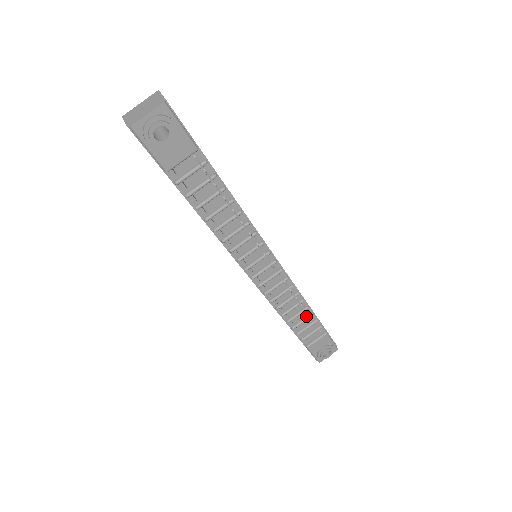
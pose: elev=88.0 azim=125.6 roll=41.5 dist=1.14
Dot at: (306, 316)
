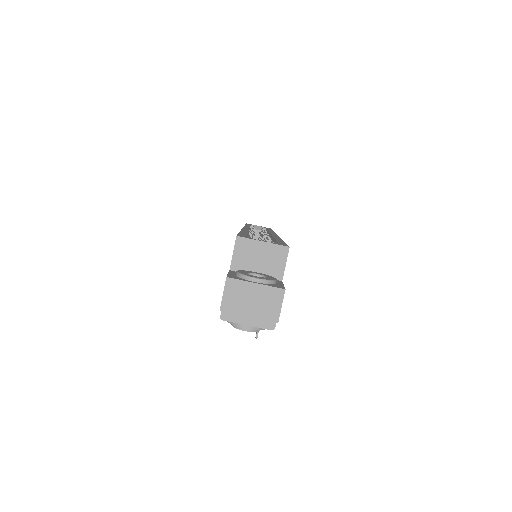
Dot at: occluded
